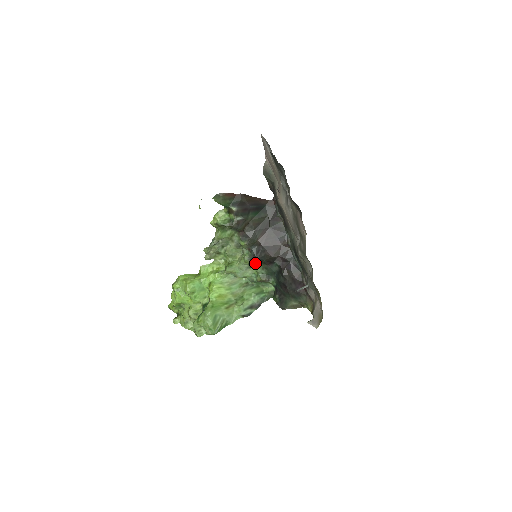
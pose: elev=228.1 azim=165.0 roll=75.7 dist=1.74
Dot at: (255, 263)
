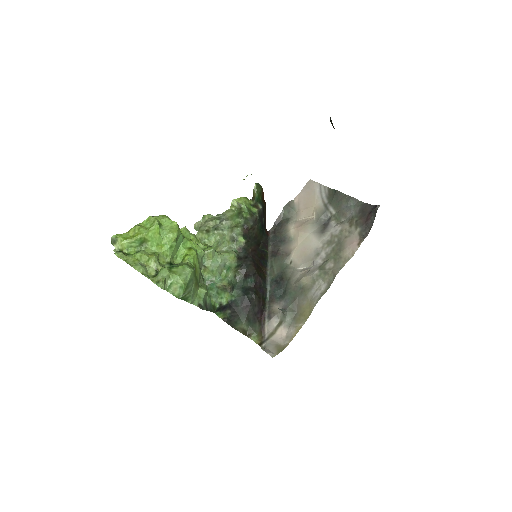
Dot at: (238, 264)
